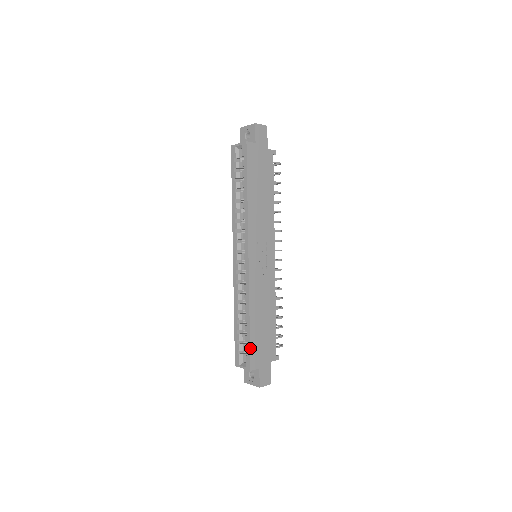
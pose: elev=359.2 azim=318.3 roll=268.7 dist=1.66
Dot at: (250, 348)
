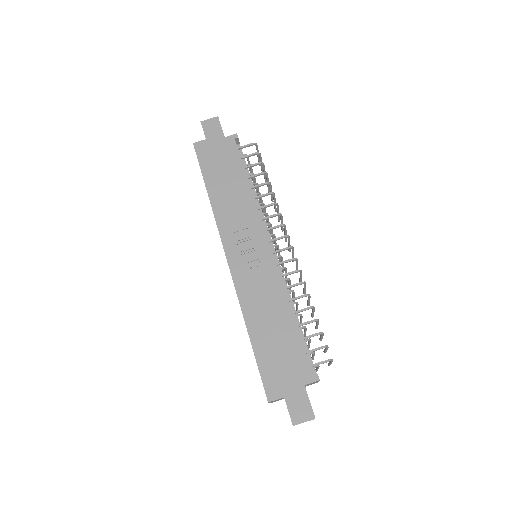
Dot at: (259, 371)
